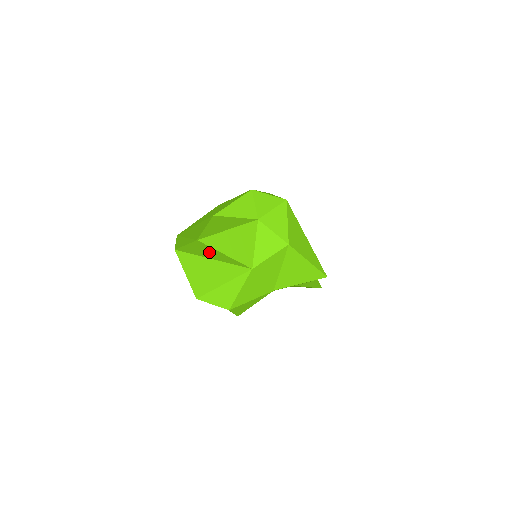
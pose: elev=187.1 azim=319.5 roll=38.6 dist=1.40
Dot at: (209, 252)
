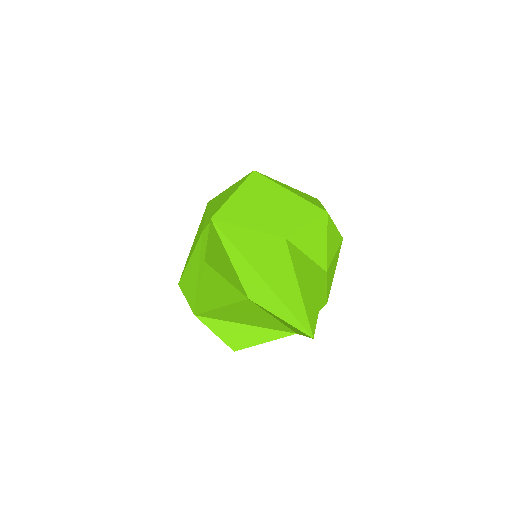
Dot at: occluded
